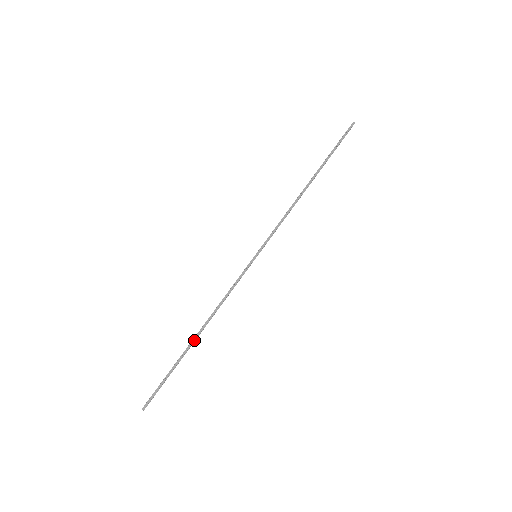
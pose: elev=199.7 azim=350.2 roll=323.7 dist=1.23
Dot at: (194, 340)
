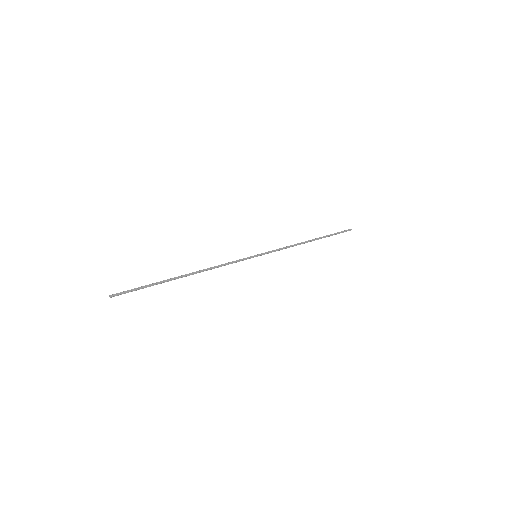
Dot at: (183, 276)
